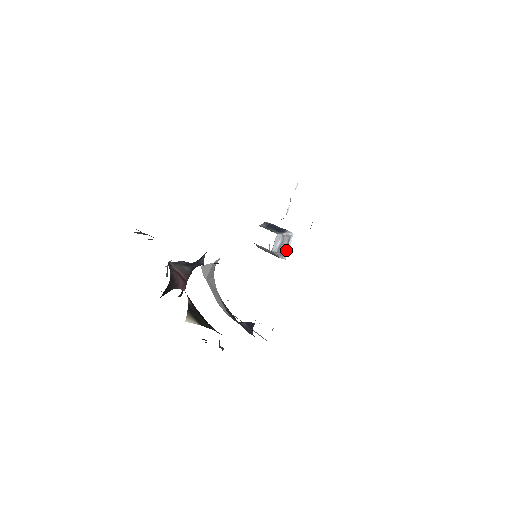
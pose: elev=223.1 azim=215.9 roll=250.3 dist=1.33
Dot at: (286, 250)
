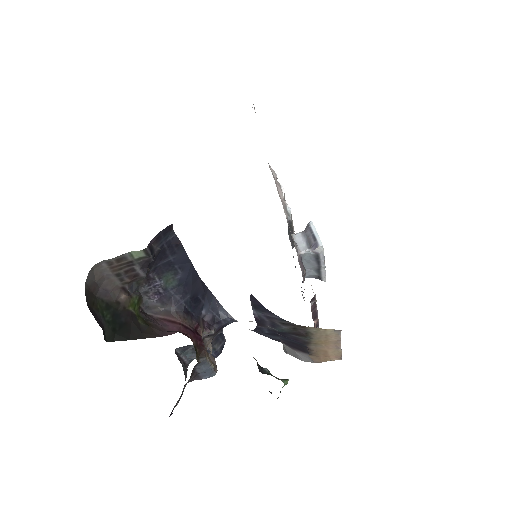
Dot at: (315, 239)
